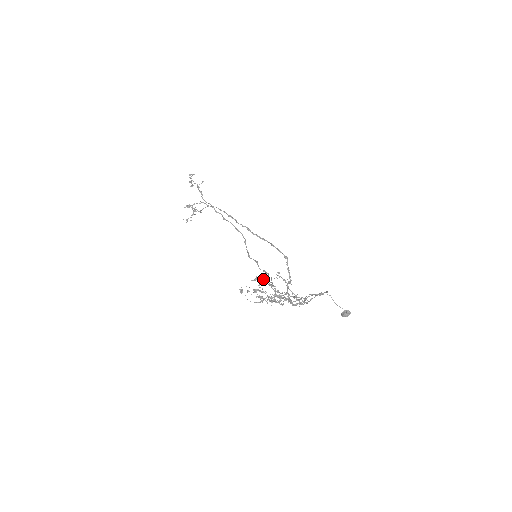
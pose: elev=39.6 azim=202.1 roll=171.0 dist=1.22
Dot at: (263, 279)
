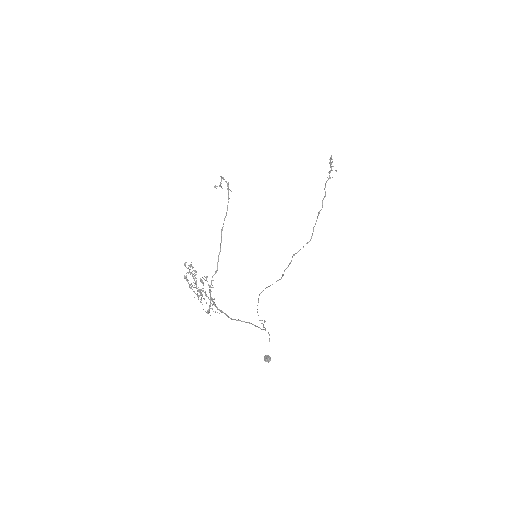
Dot at: (194, 270)
